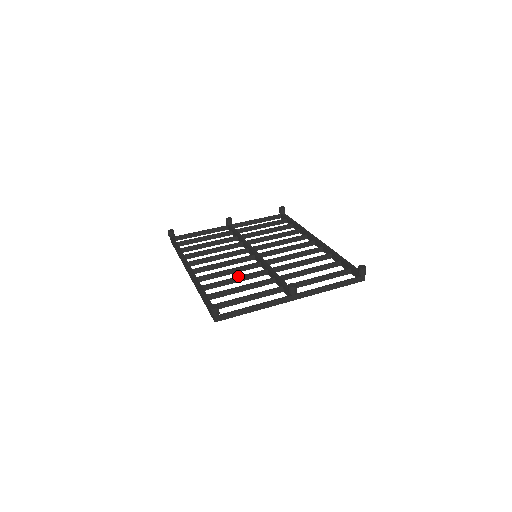
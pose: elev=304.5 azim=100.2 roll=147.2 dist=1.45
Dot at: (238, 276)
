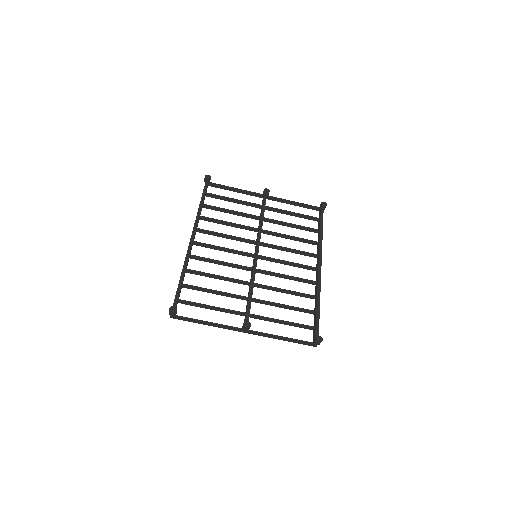
Dot at: (222, 276)
